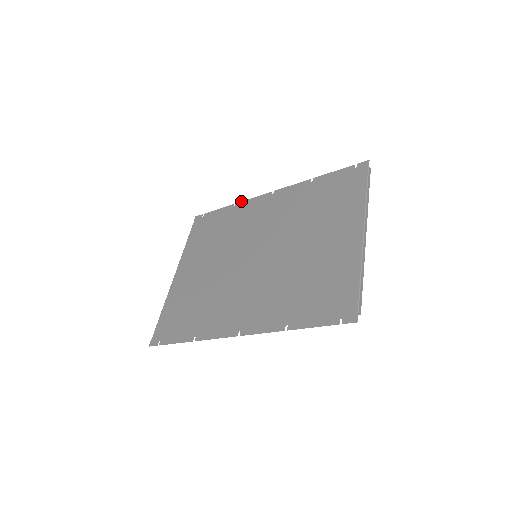
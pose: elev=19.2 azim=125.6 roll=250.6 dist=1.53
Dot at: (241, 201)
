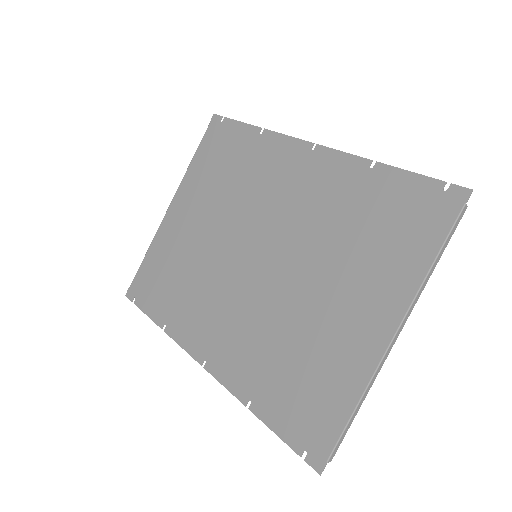
Dot at: occluded
